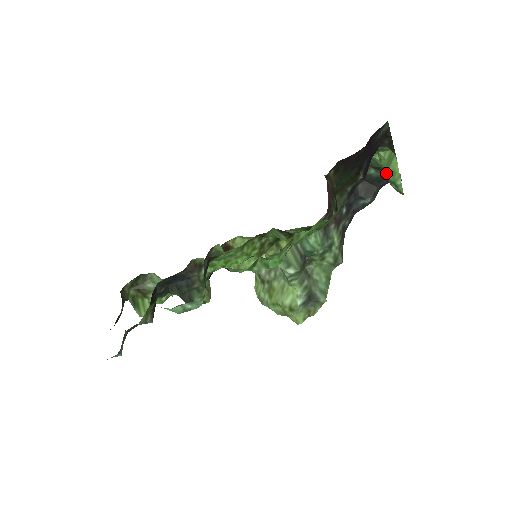
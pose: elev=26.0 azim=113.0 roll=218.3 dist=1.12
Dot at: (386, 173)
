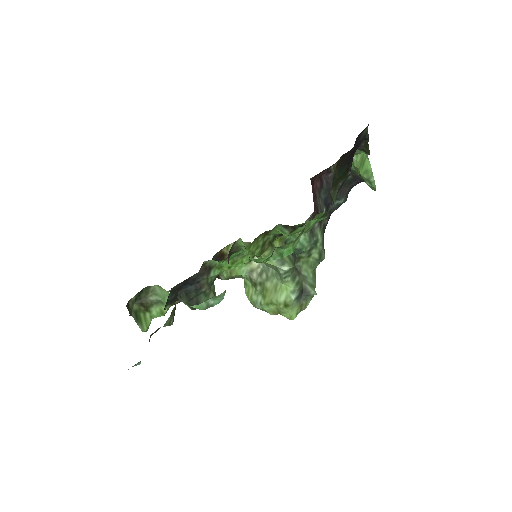
Dot at: (361, 172)
